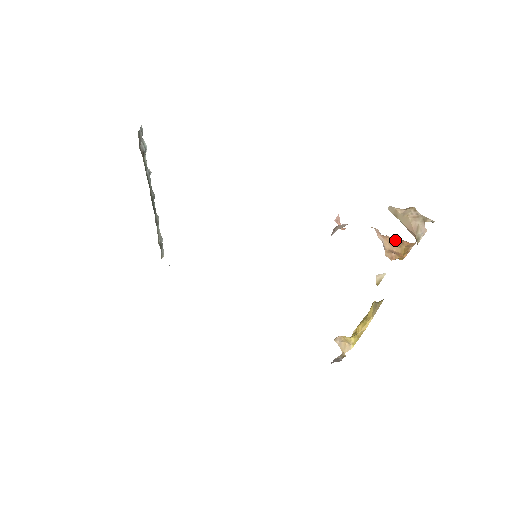
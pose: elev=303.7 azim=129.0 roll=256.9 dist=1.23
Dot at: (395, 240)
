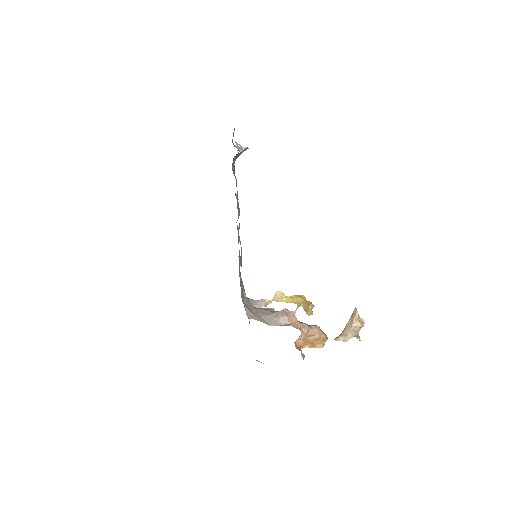
Dot at: (317, 335)
